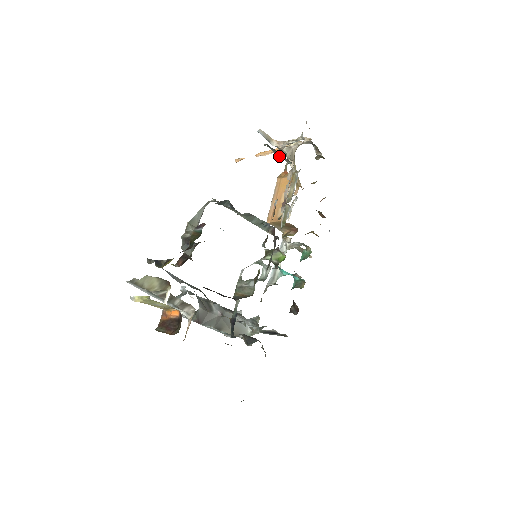
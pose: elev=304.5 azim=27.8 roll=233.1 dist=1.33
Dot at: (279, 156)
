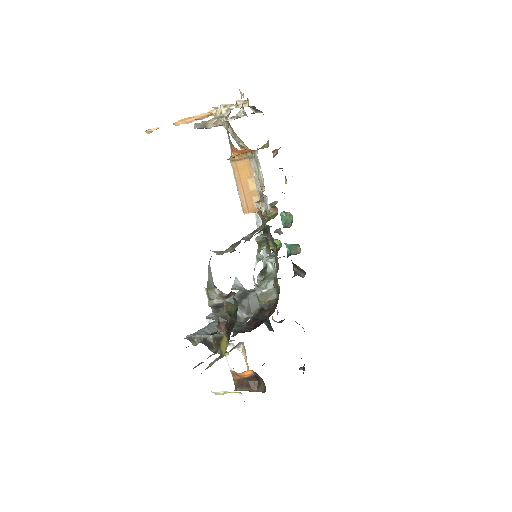
Dot at: occluded
